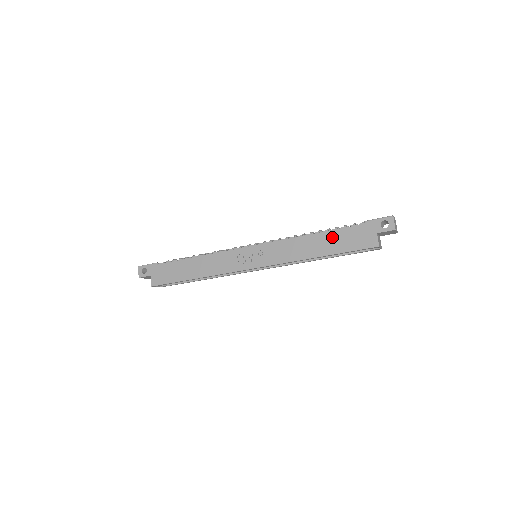
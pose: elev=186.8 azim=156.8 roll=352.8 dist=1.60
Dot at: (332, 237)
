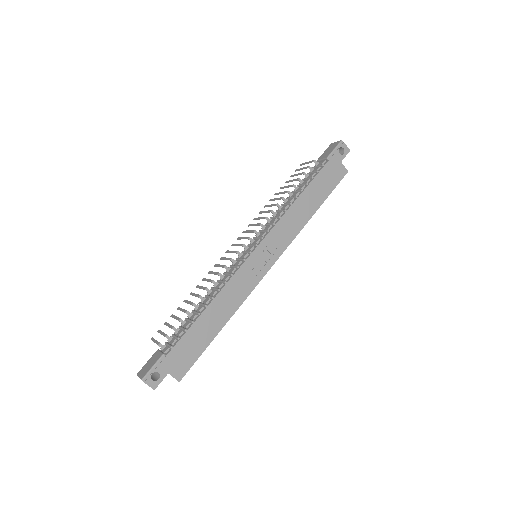
Dot at: (314, 188)
